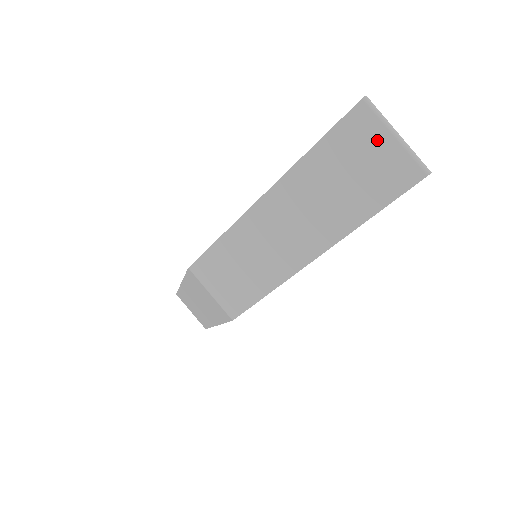
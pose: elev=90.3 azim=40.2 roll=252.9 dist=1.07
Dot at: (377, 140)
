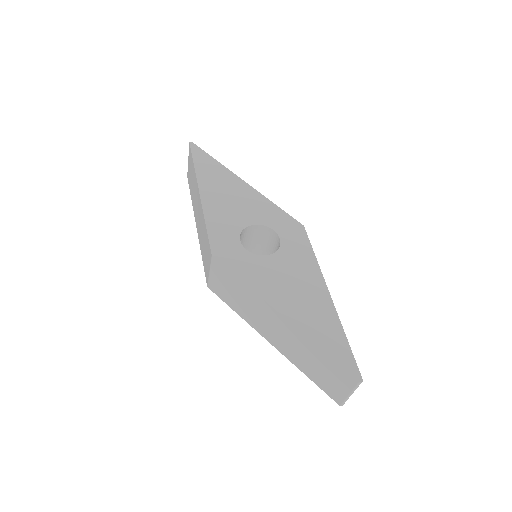
Dot at: (344, 386)
